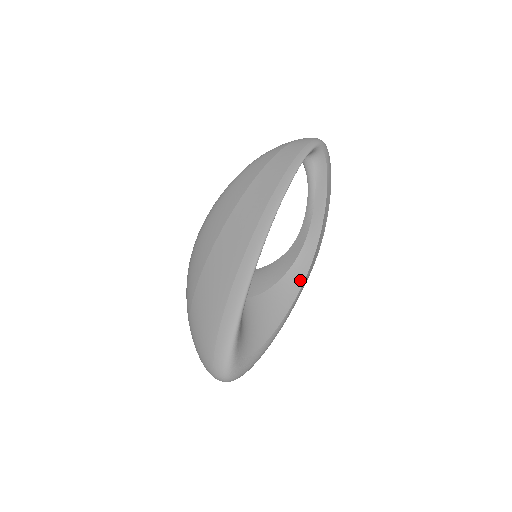
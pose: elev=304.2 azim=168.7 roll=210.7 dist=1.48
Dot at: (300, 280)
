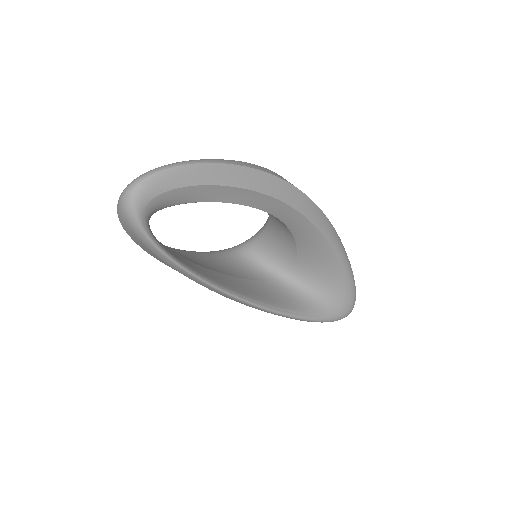
Dot at: (308, 226)
